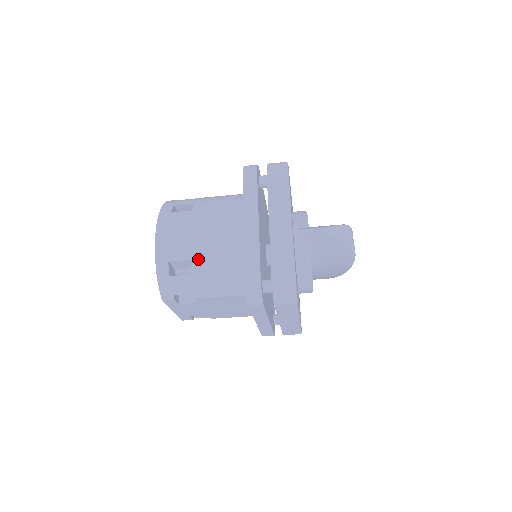
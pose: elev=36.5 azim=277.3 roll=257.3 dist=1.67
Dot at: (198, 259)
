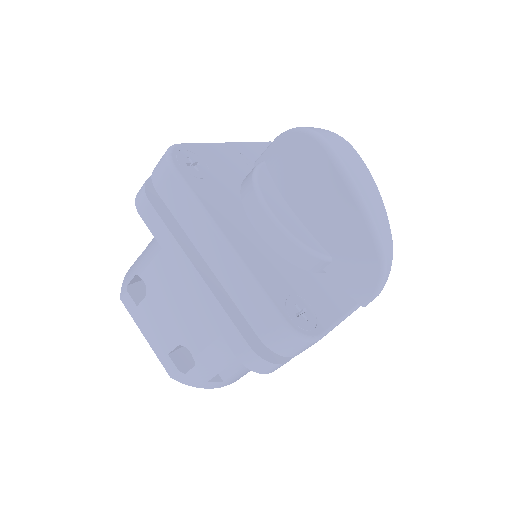
Dot at: occluded
